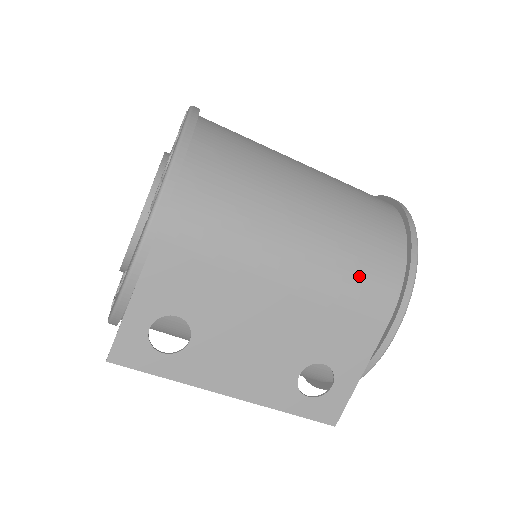
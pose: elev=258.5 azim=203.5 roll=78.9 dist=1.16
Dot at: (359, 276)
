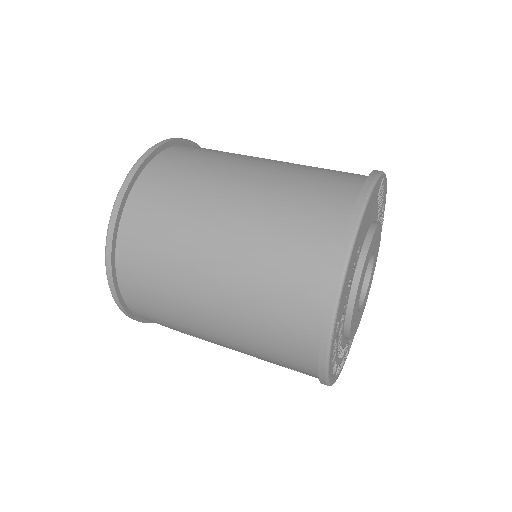
Dot at: (275, 355)
